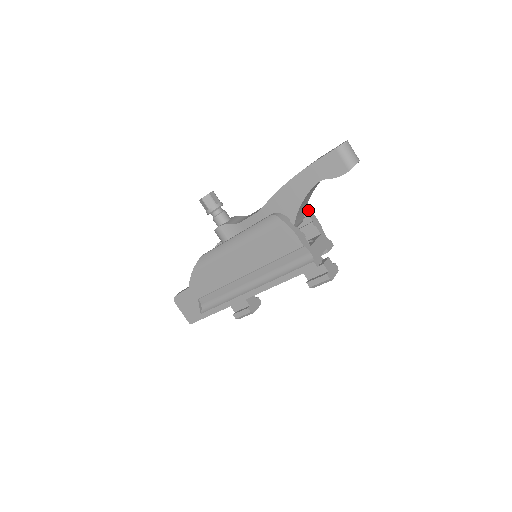
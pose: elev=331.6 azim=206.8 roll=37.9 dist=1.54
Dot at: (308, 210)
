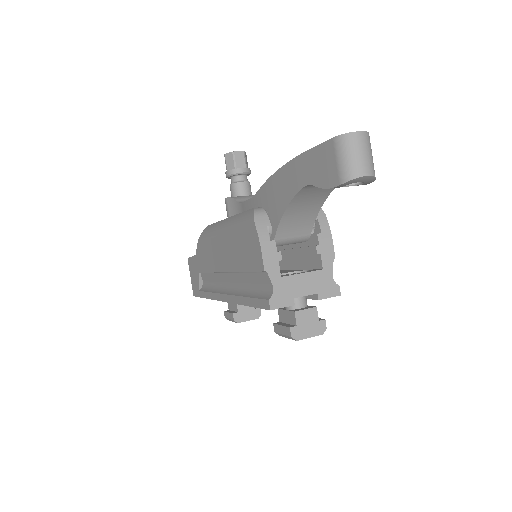
Dot at: (324, 226)
